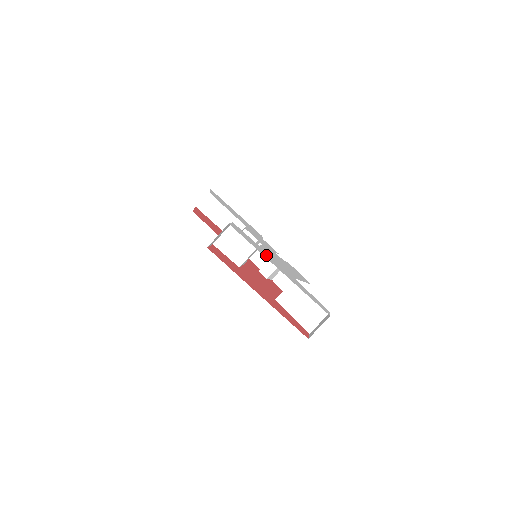
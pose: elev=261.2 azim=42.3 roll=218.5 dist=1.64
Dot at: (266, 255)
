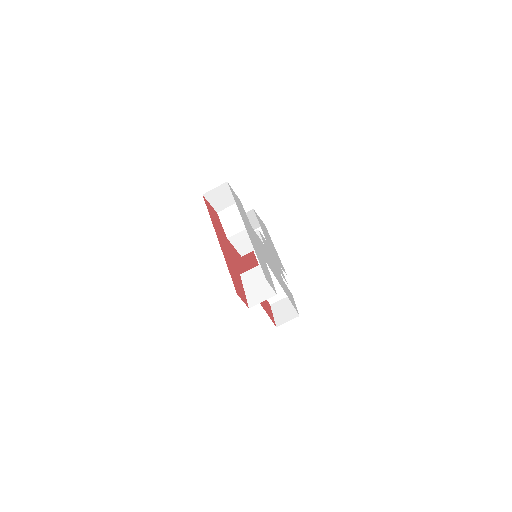
Dot at: occluded
